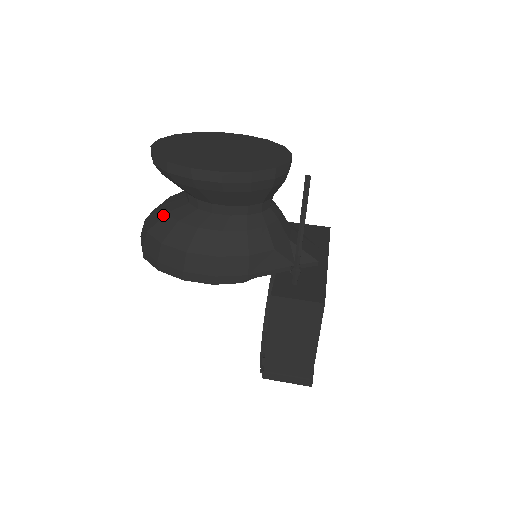
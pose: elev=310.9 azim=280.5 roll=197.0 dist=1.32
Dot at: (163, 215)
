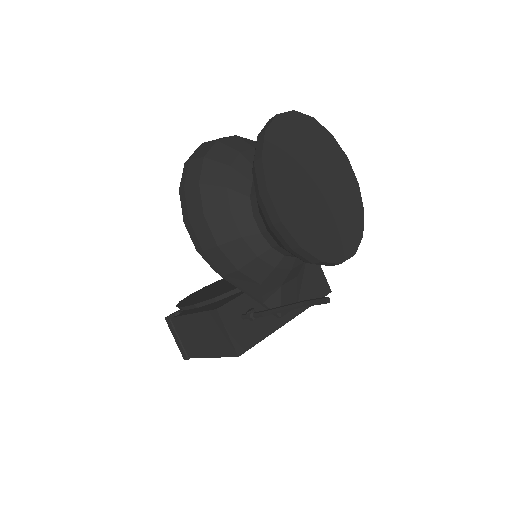
Dot at: (227, 164)
